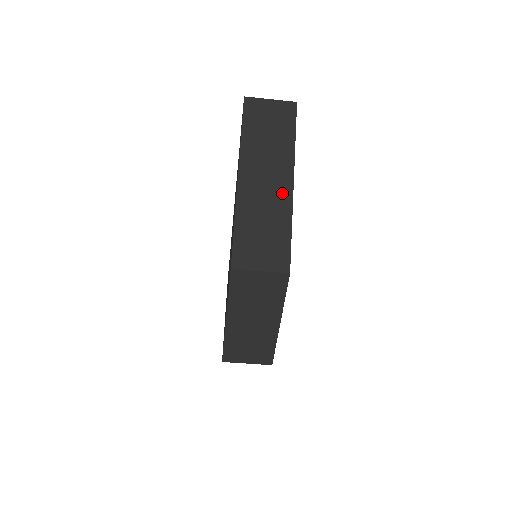
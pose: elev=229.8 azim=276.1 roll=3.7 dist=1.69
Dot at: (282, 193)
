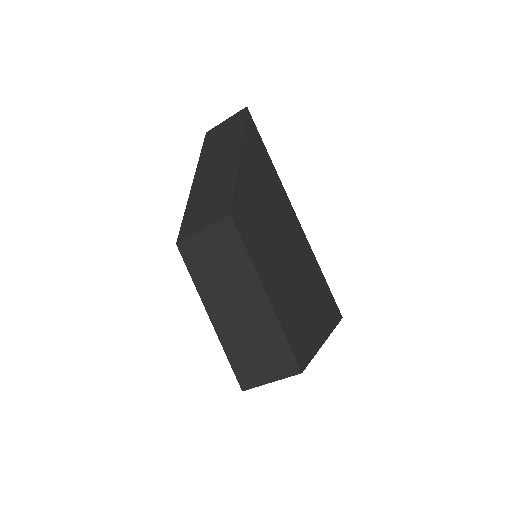
Dot at: (229, 165)
